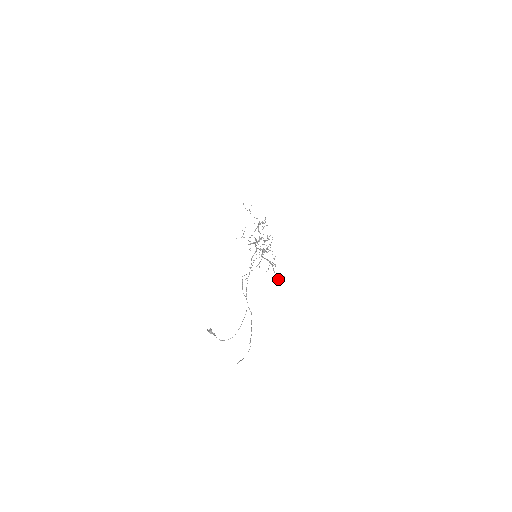
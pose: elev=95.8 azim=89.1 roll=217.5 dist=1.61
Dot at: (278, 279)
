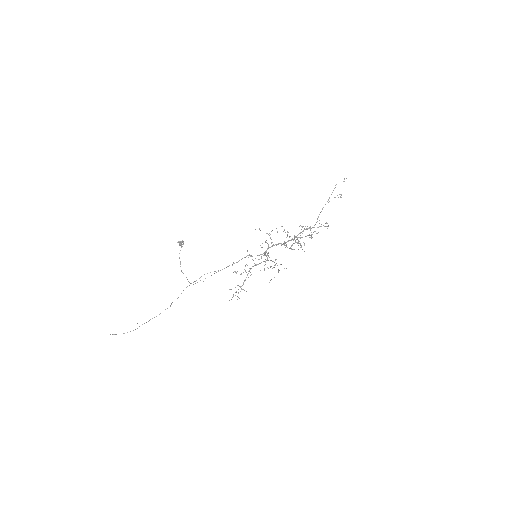
Dot at: occluded
